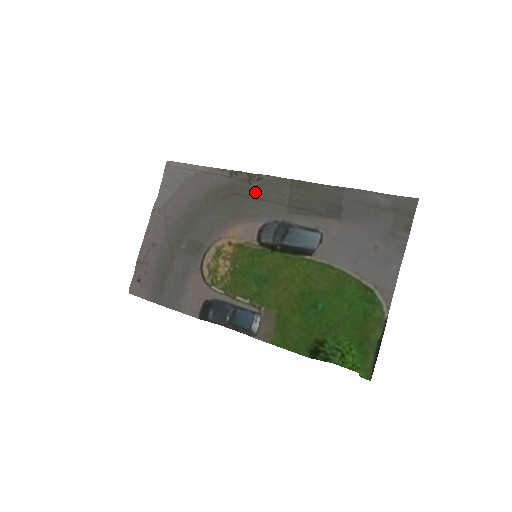
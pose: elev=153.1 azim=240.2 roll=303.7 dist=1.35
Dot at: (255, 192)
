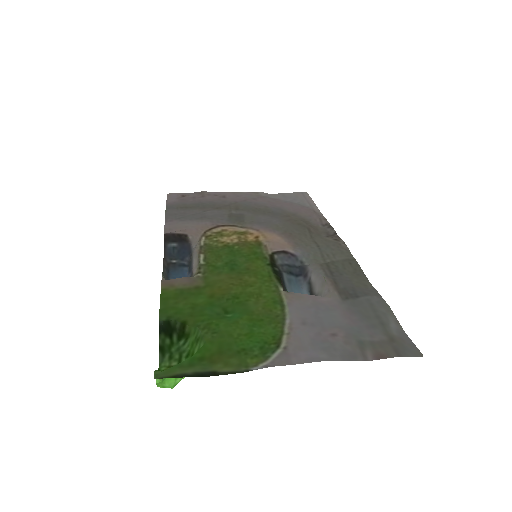
Dot at: (321, 240)
